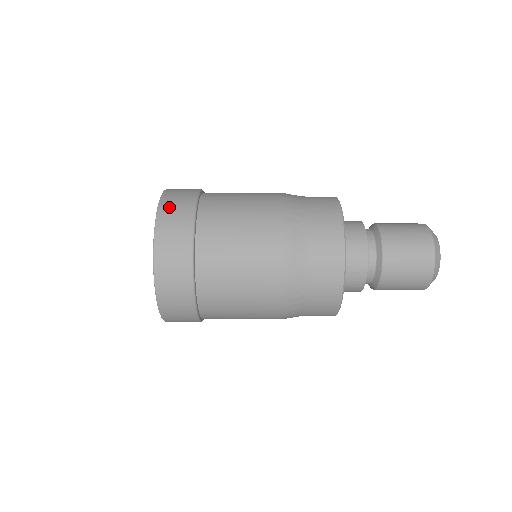
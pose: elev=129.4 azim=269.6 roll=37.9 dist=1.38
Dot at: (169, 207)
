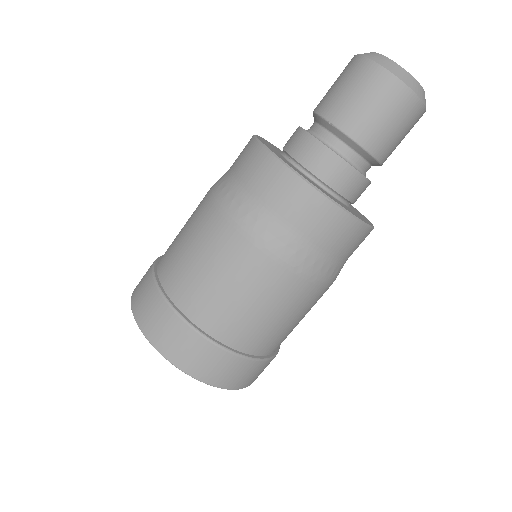
Dot at: (246, 381)
